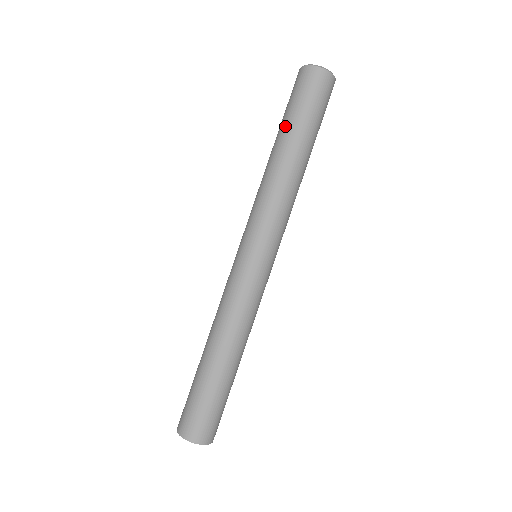
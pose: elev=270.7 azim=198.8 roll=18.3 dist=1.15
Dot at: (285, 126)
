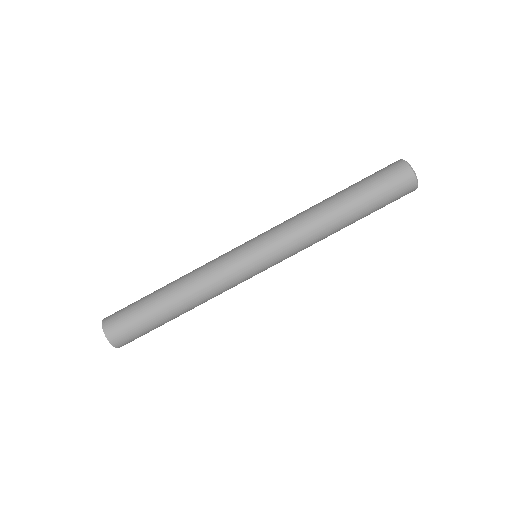
Dot at: occluded
